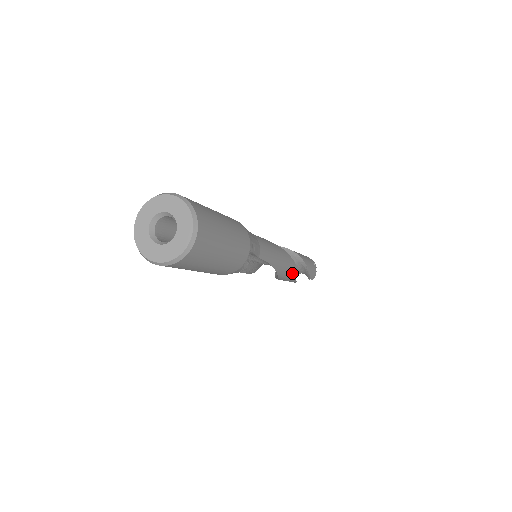
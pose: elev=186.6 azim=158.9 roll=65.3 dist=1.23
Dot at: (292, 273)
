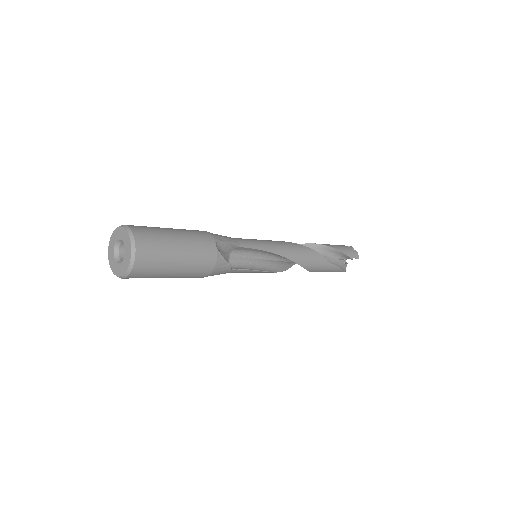
Dot at: (312, 256)
